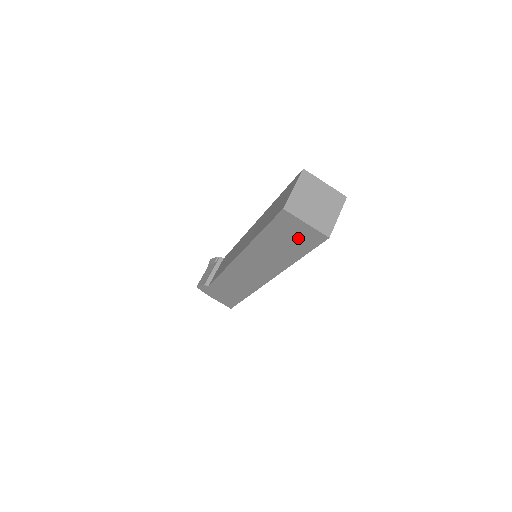
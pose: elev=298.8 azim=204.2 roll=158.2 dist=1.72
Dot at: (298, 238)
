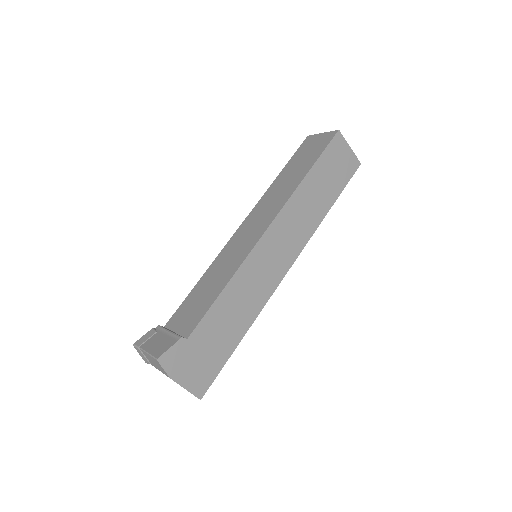
Dot at: (340, 170)
